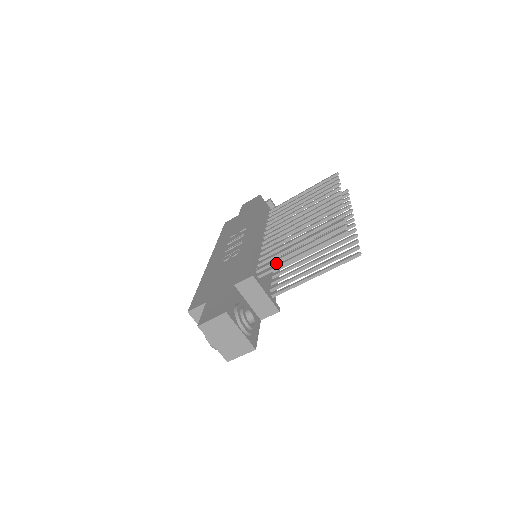
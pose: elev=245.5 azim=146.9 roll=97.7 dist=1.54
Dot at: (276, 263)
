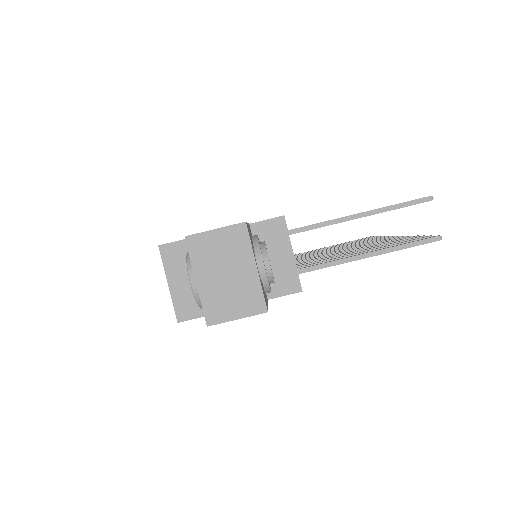
Dot at: occluded
